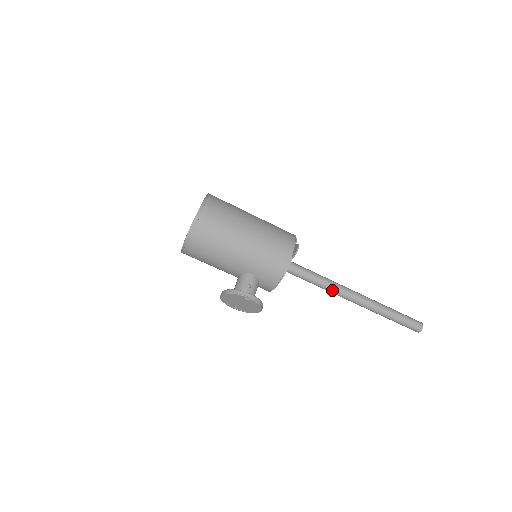
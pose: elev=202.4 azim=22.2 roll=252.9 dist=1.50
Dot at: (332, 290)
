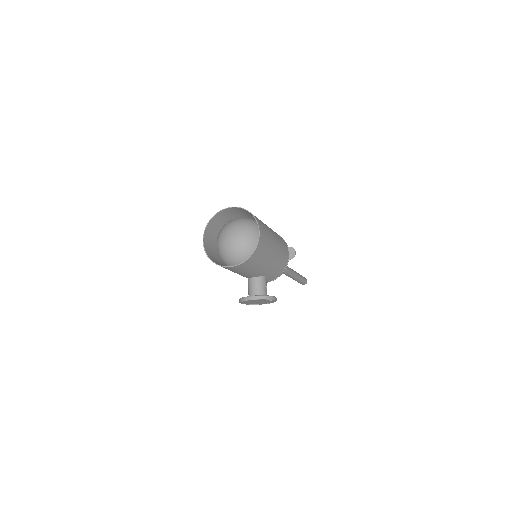
Dot at: occluded
